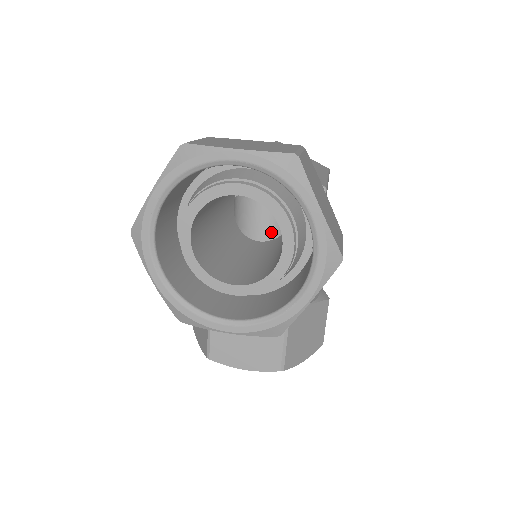
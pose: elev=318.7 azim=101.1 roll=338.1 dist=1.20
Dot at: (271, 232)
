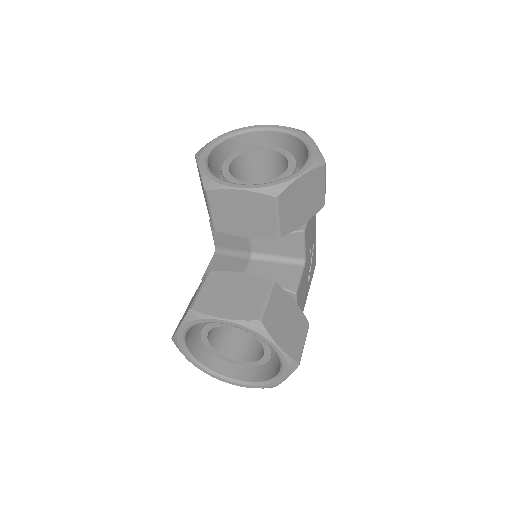
Dot at: occluded
